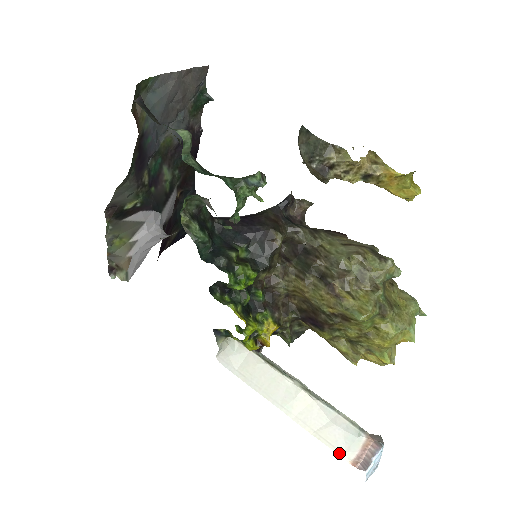
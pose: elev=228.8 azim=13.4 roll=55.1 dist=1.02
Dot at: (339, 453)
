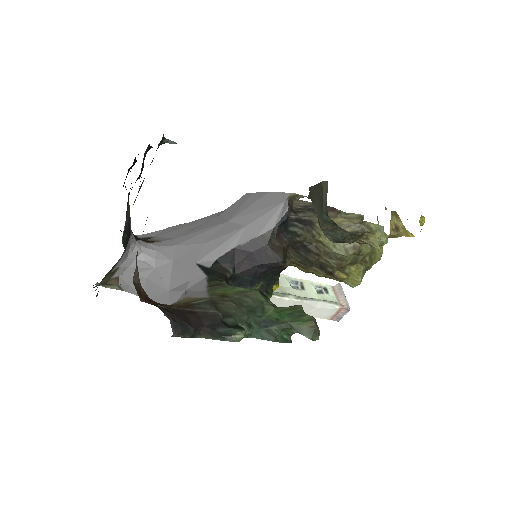
Dot at: (322, 318)
